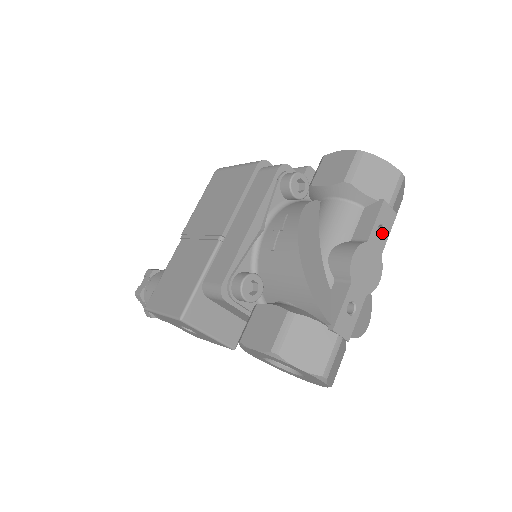
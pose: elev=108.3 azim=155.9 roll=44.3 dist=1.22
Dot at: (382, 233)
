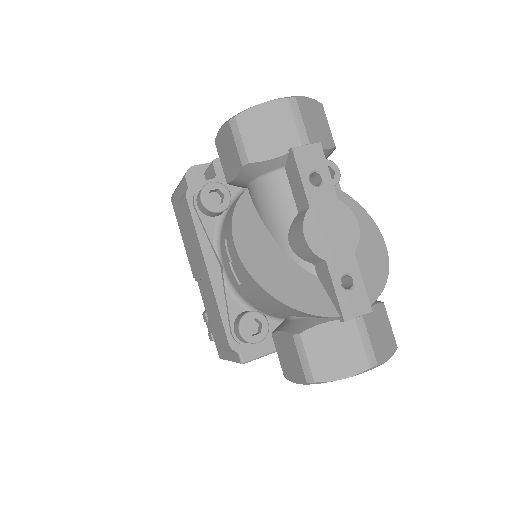
Dot at: (320, 178)
